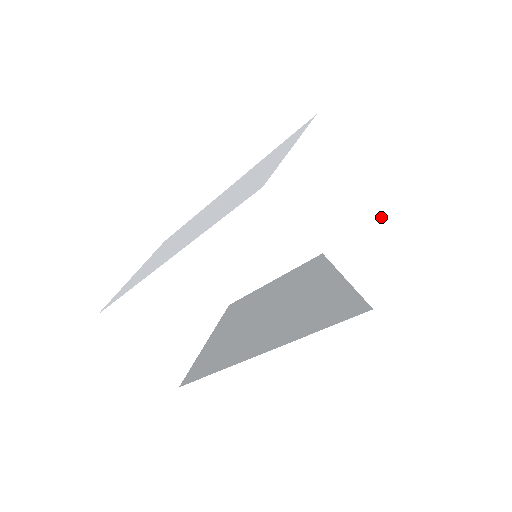
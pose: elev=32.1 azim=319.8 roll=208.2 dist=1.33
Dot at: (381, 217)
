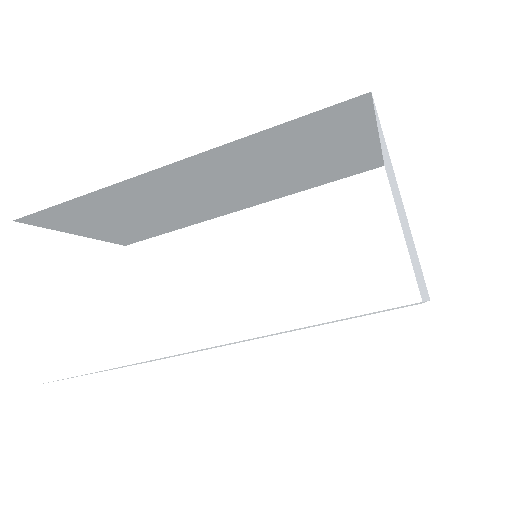
Dot at: occluded
